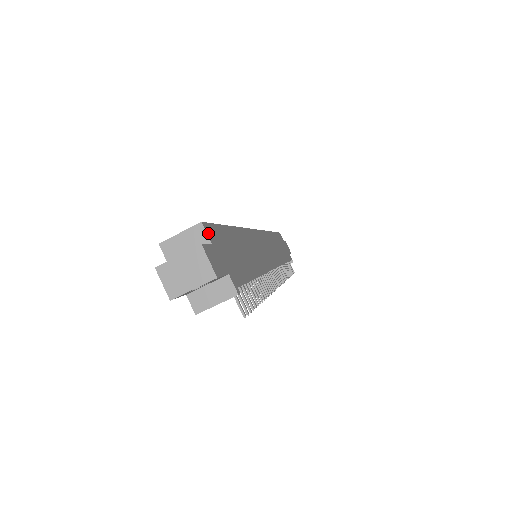
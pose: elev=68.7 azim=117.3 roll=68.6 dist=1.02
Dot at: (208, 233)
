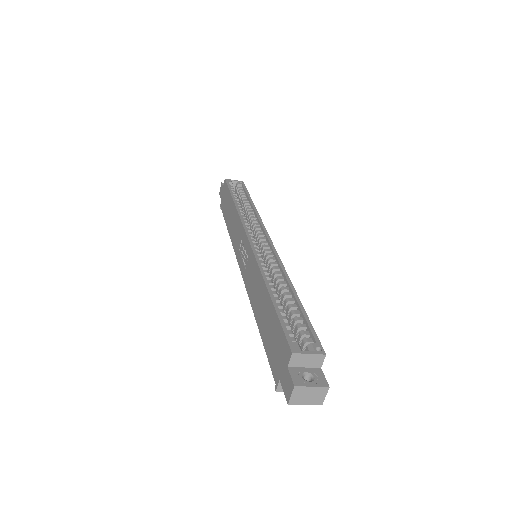
Dot at: (322, 359)
